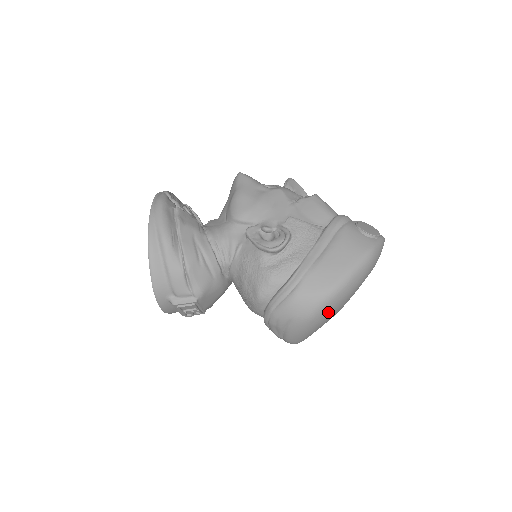
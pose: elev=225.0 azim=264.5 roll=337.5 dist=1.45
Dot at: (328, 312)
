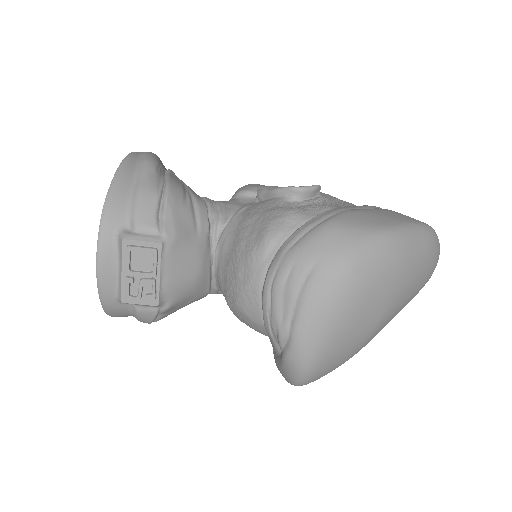
Dot at: (376, 269)
